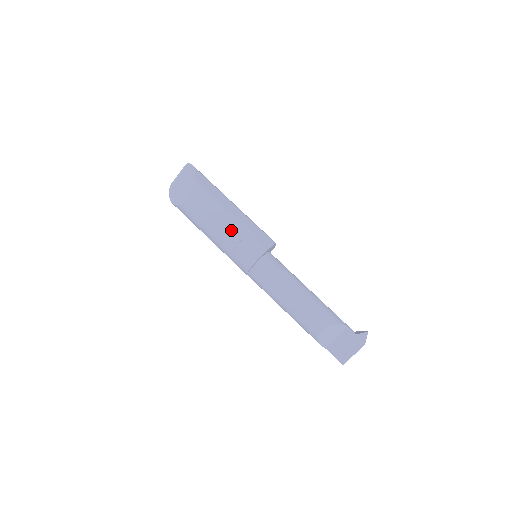
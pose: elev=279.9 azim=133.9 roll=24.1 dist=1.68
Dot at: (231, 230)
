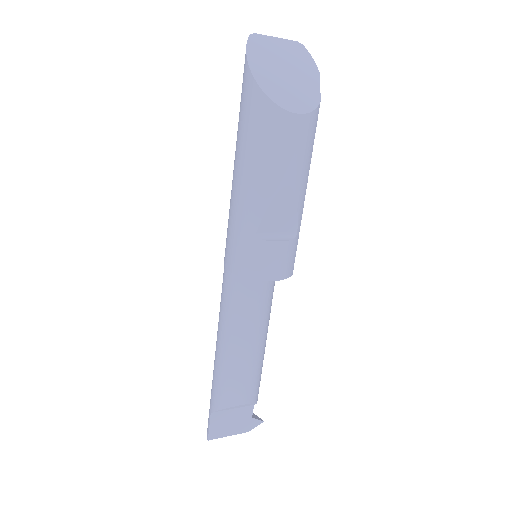
Dot at: (291, 214)
